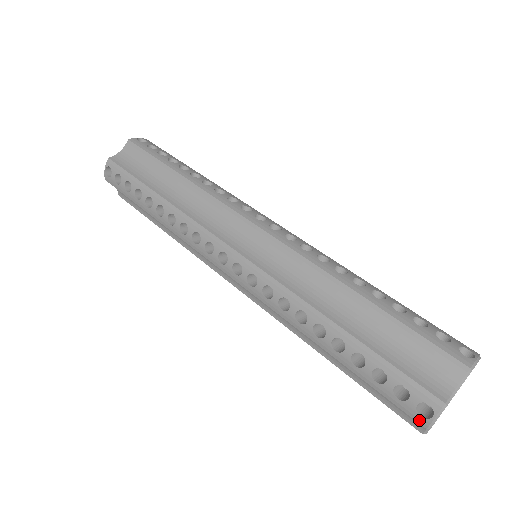
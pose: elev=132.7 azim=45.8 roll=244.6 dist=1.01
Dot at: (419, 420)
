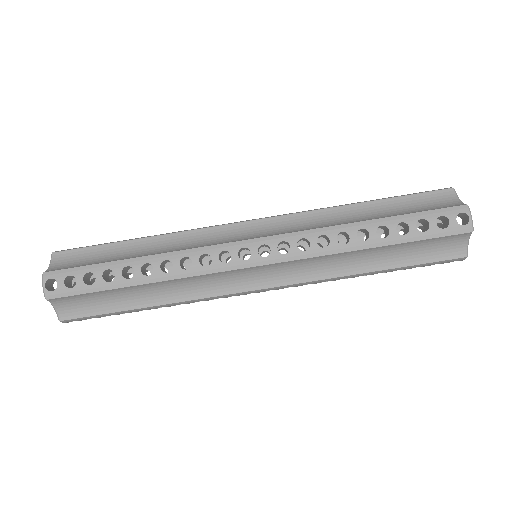
Dot at: occluded
